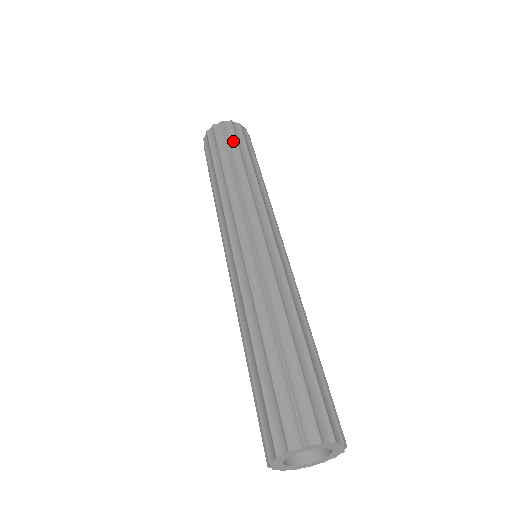
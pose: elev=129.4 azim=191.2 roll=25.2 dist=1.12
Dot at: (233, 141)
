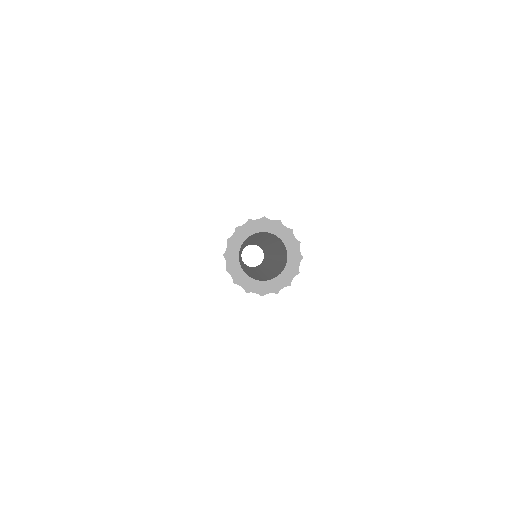
Dot at: occluded
